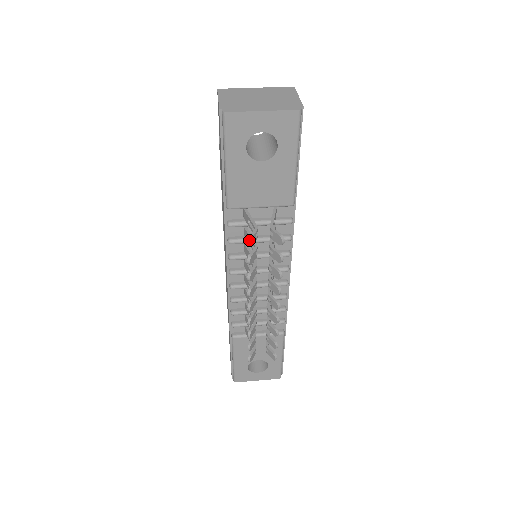
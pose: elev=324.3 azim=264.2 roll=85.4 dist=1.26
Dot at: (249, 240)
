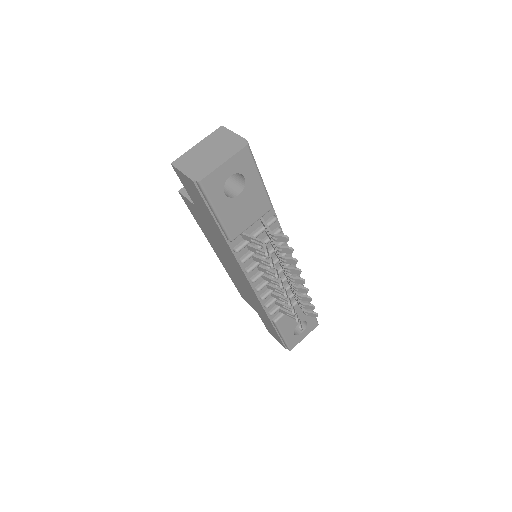
Dot at: (266, 254)
